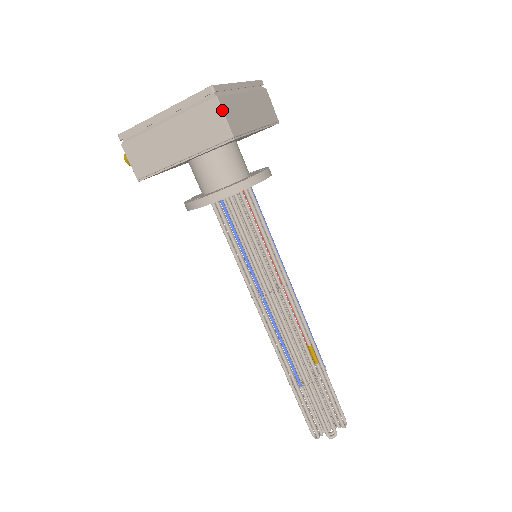
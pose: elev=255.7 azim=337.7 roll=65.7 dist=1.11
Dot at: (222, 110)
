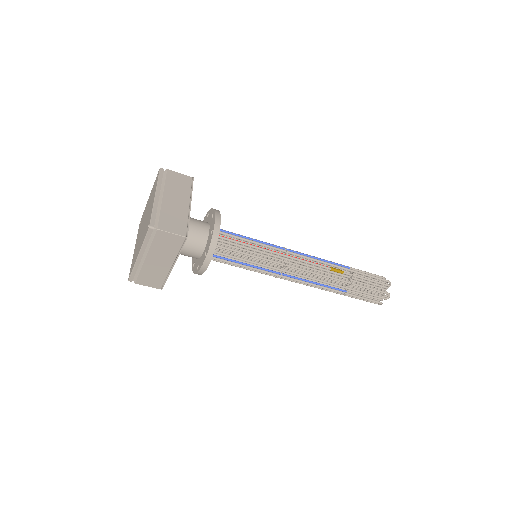
Dot at: (167, 232)
